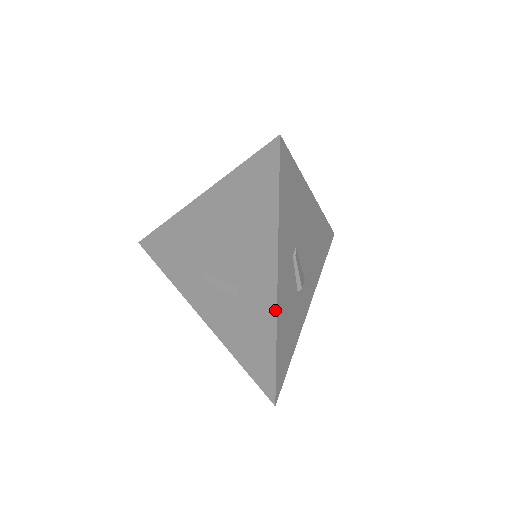
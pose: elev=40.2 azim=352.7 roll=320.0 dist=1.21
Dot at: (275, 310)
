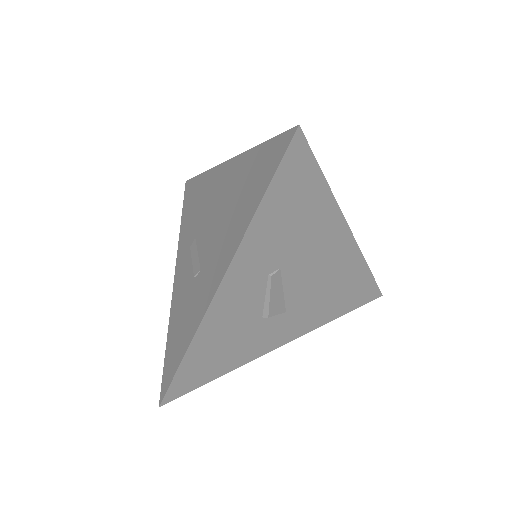
Dot at: (204, 313)
